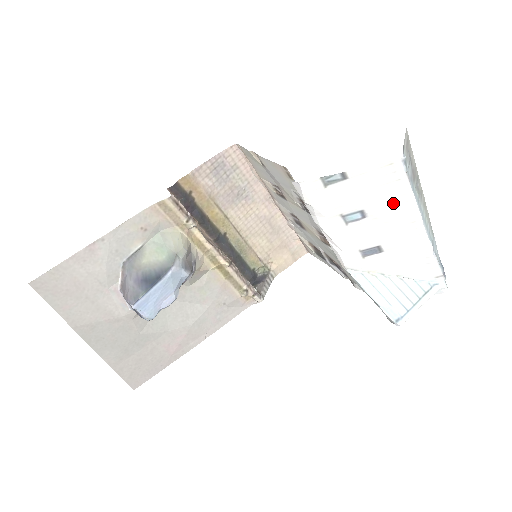
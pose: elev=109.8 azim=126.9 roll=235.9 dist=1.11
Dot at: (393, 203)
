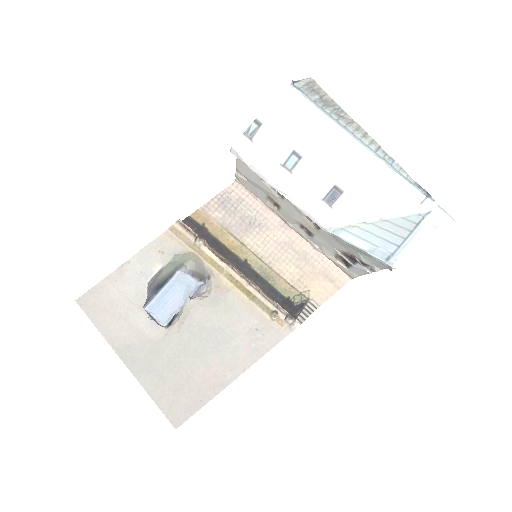
Dot at: (312, 130)
